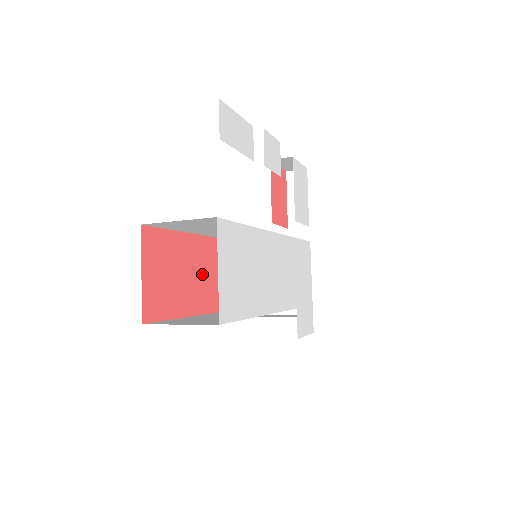
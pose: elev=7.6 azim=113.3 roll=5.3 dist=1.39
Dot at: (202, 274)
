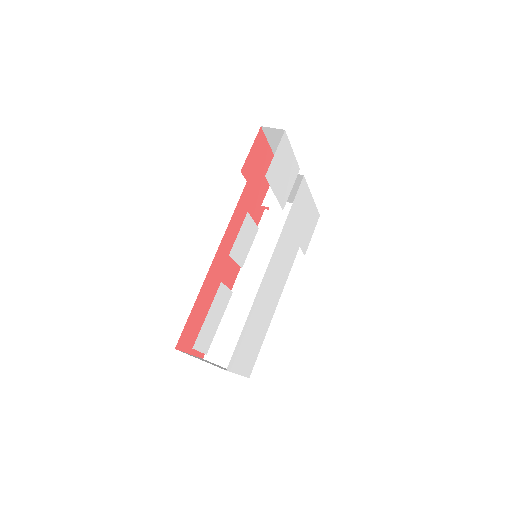
Dot at: (220, 282)
